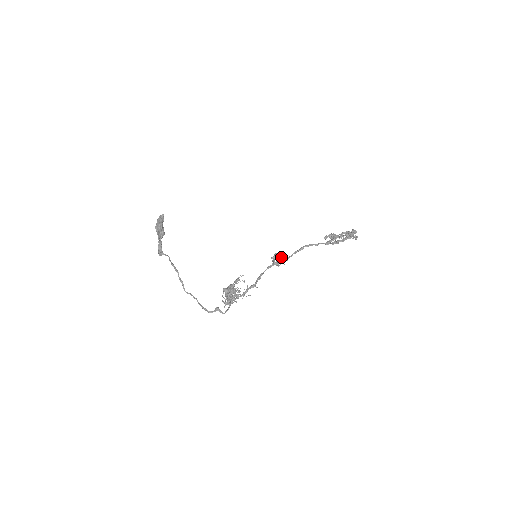
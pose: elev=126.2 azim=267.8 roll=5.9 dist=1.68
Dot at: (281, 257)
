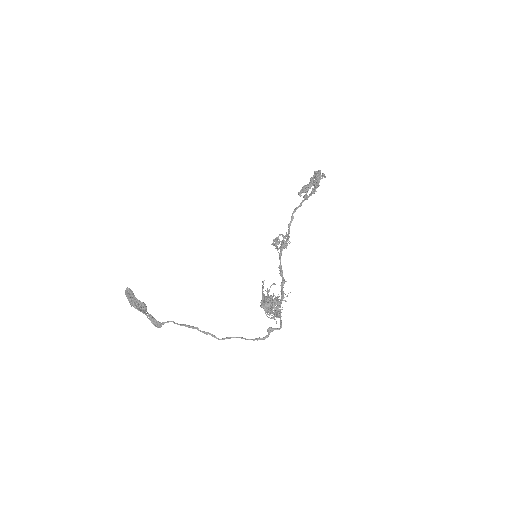
Dot at: (283, 238)
